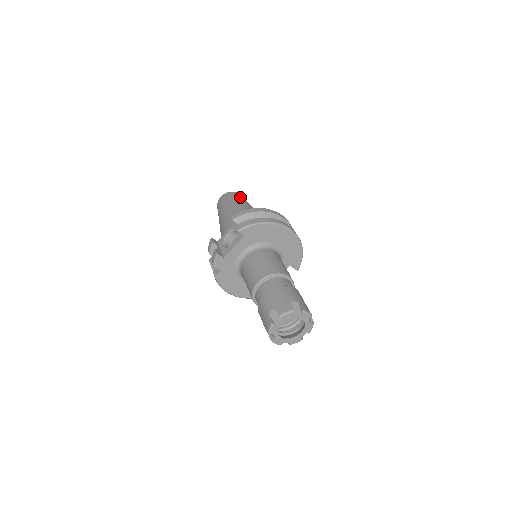
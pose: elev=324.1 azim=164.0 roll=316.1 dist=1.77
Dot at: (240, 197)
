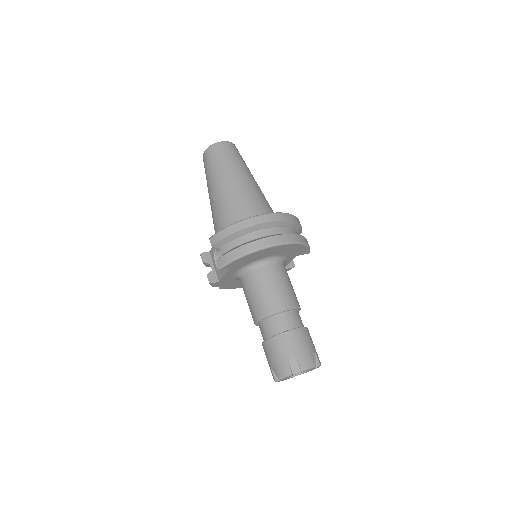
Dot at: (224, 157)
